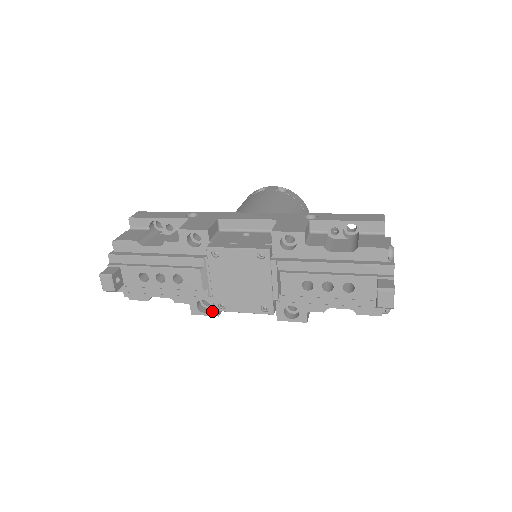
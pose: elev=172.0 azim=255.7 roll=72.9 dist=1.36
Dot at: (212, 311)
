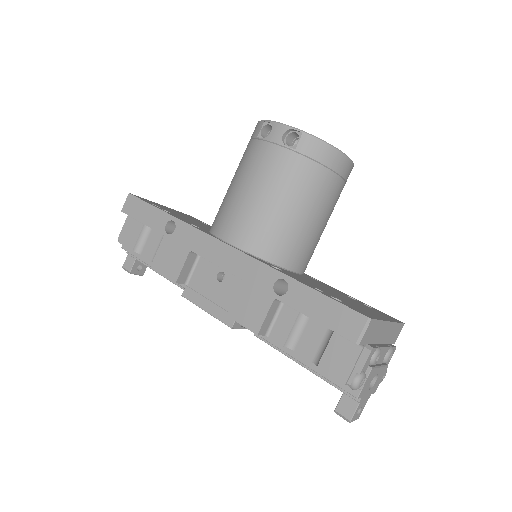
Dot at: occluded
